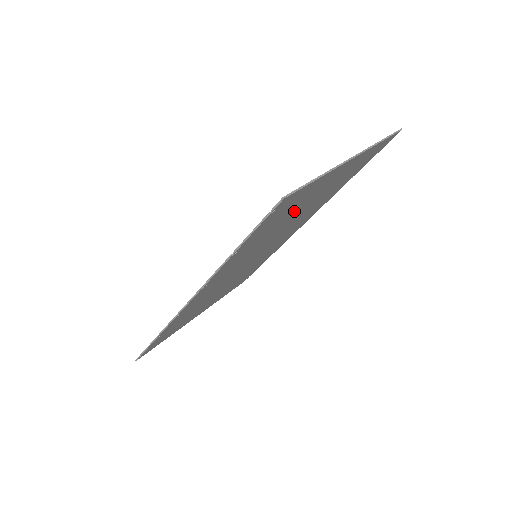
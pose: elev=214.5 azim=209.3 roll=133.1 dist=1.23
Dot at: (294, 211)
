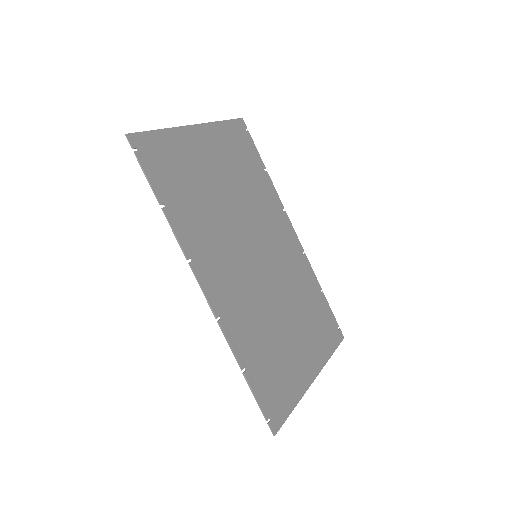
Dot at: (200, 178)
